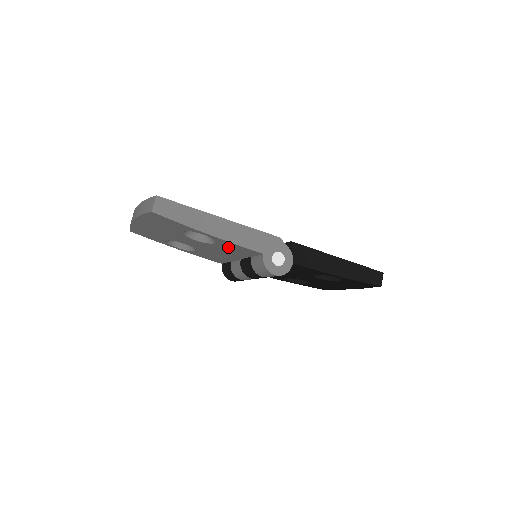
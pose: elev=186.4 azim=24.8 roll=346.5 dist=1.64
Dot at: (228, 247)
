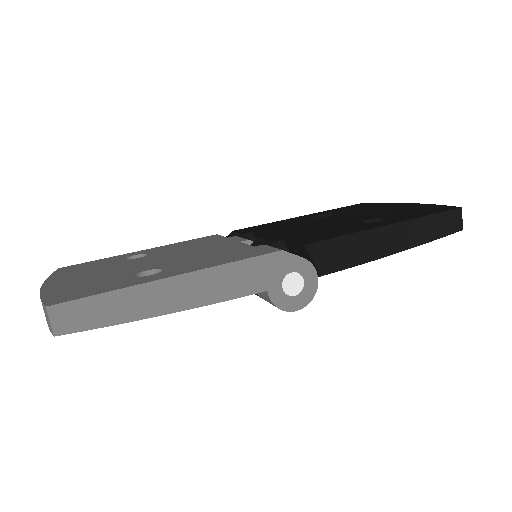
Dot at: occluded
